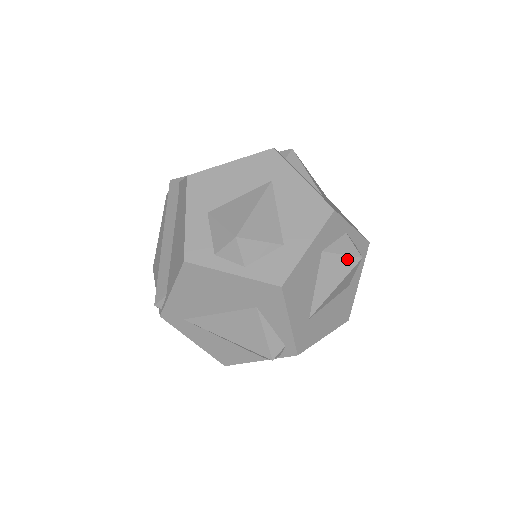
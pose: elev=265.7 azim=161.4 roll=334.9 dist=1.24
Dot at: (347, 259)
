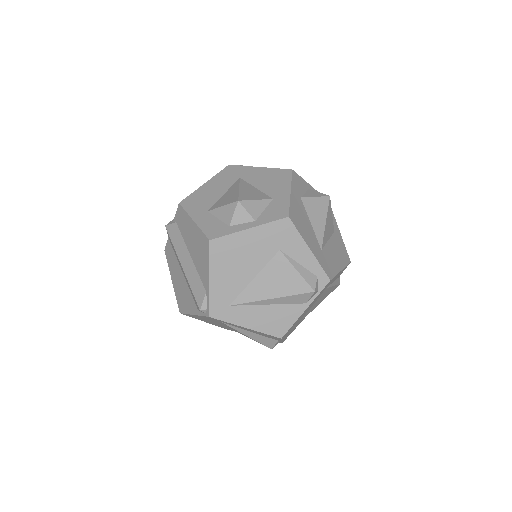
Dot at: (320, 199)
